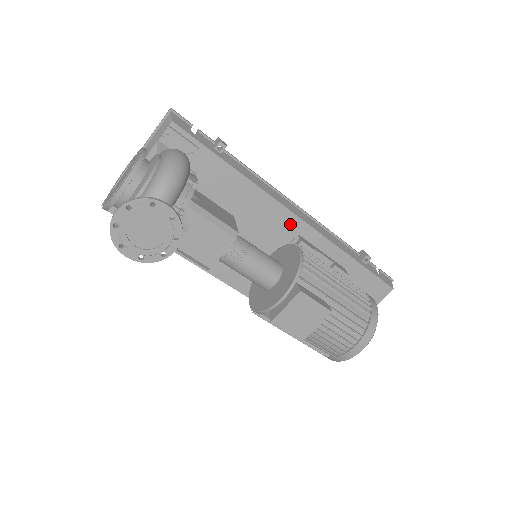
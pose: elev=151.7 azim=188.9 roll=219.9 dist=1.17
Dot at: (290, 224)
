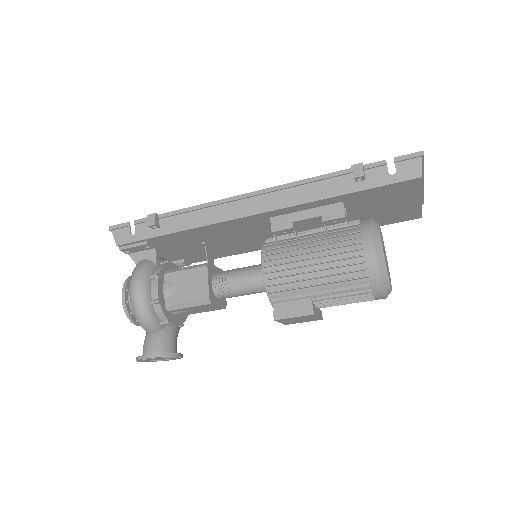
Dot at: (255, 219)
